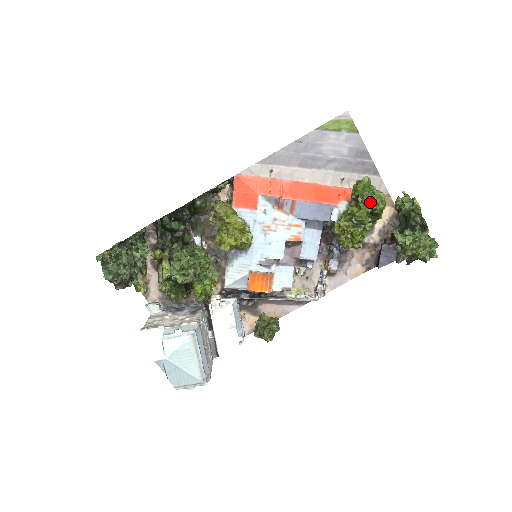
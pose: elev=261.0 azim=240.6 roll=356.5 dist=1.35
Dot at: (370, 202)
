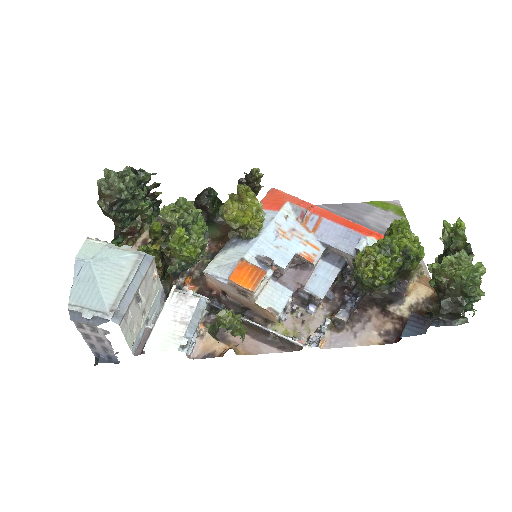
Dot at: (405, 235)
